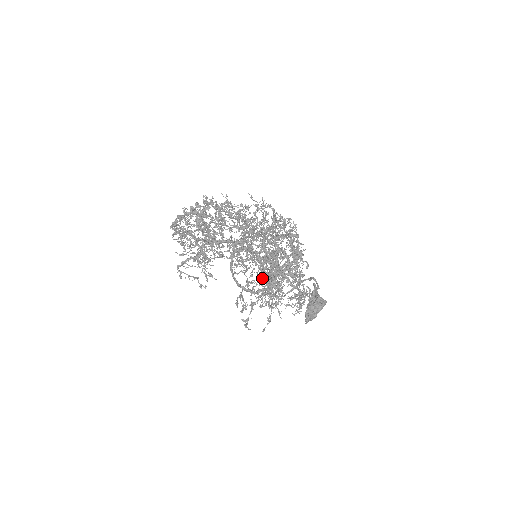
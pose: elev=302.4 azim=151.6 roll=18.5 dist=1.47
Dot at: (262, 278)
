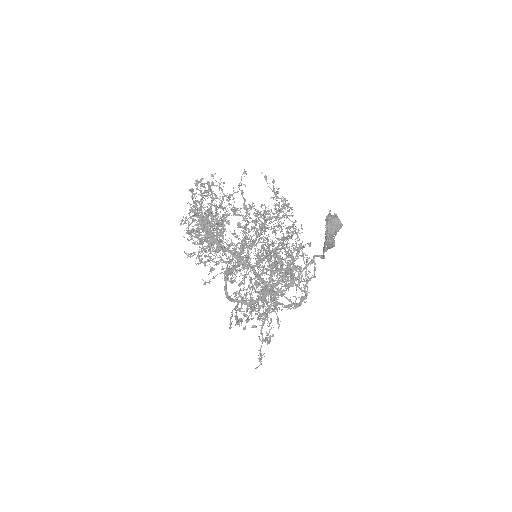
Dot at: (261, 280)
